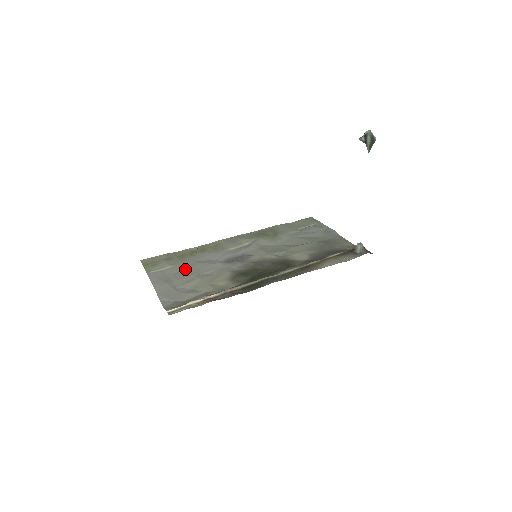
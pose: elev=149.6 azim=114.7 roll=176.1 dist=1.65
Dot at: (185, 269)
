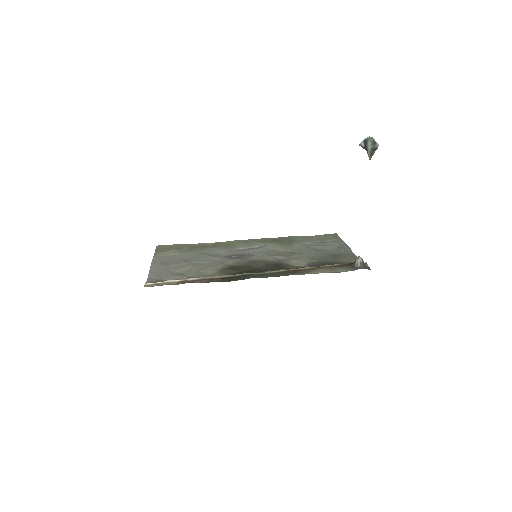
Dot at: (187, 257)
